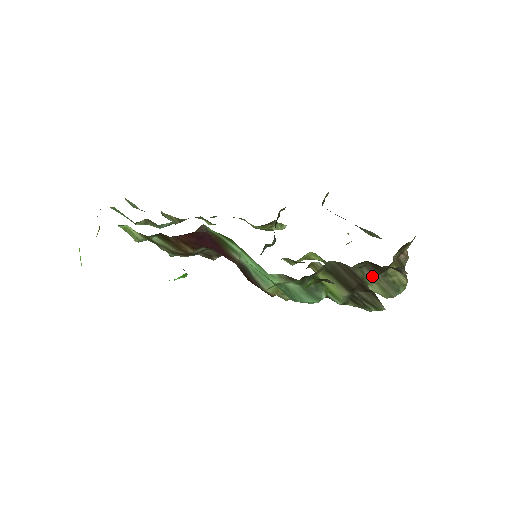
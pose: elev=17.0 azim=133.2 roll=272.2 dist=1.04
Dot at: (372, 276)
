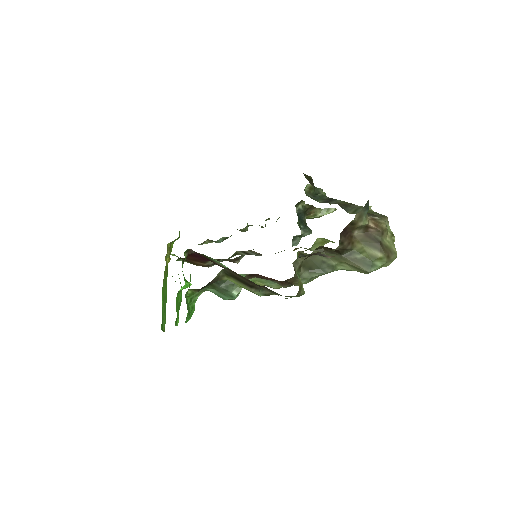
Dot at: (336, 258)
